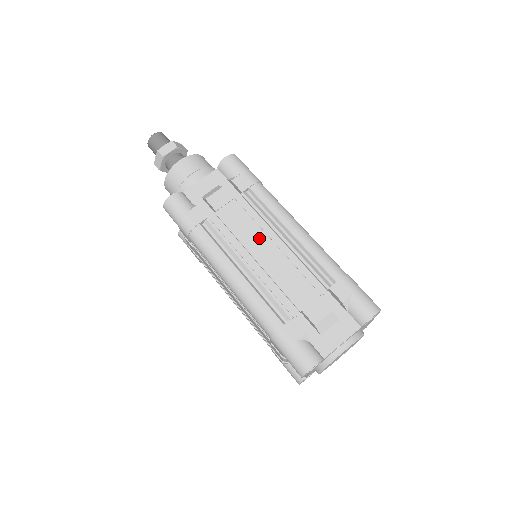
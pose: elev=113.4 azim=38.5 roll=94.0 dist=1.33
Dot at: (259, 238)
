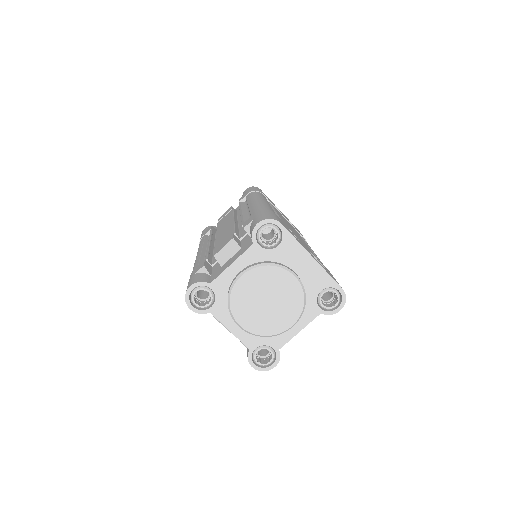
Dot at: (228, 221)
